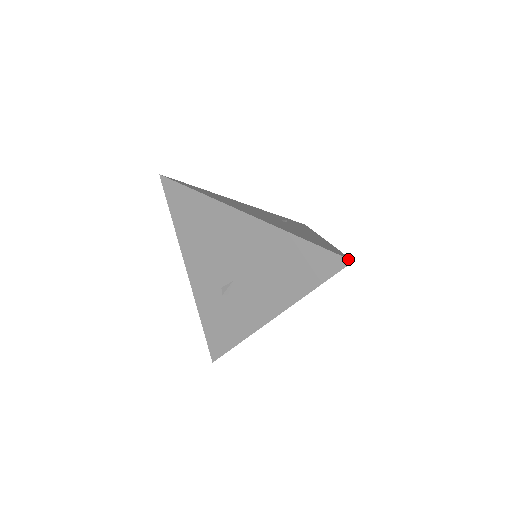
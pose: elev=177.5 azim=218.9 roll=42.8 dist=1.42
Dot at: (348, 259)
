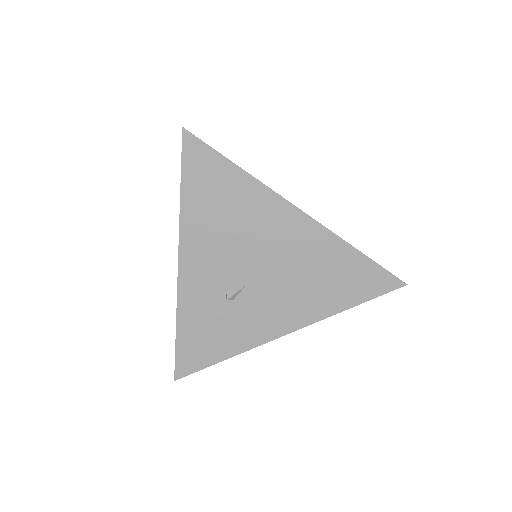
Dot at: occluded
